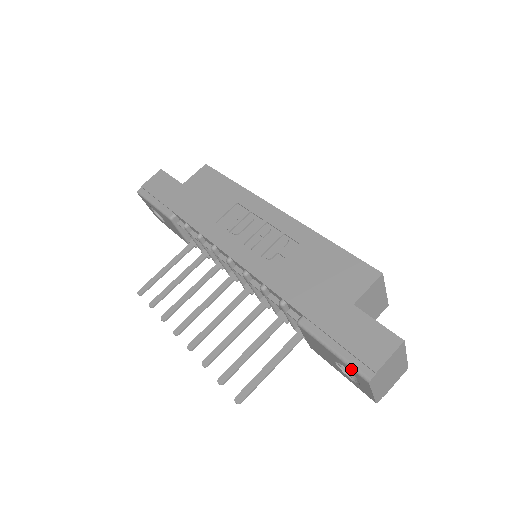
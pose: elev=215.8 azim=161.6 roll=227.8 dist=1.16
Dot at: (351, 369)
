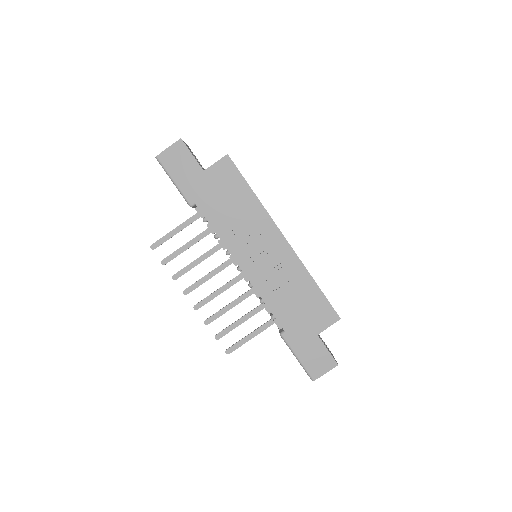
Dot at: (305, 371)
